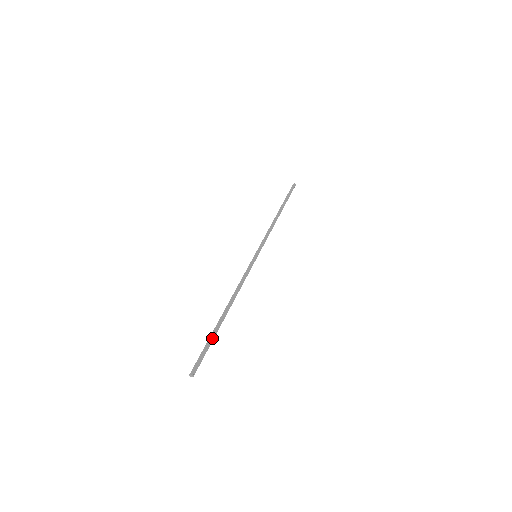
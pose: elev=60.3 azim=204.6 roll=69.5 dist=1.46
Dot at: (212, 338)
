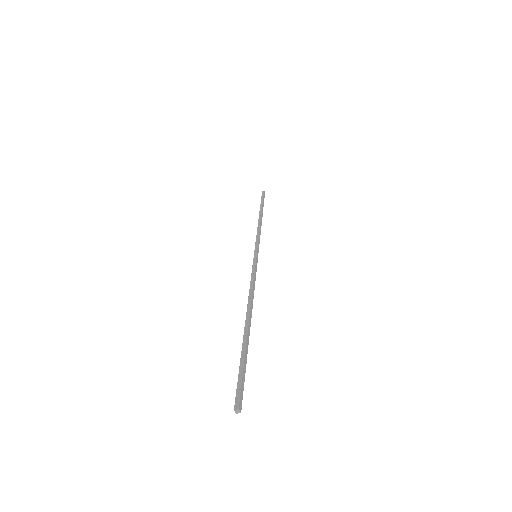
Dot at: (245, 353)
